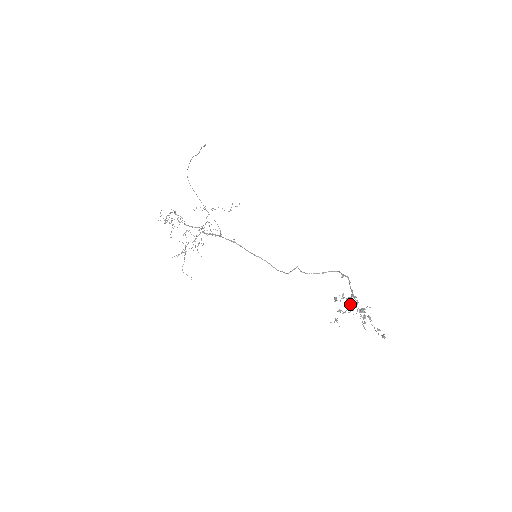
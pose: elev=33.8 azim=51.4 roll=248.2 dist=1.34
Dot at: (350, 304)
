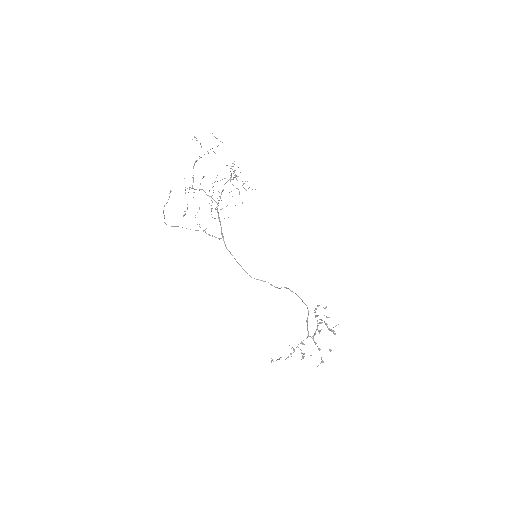
Dot at: occluded
